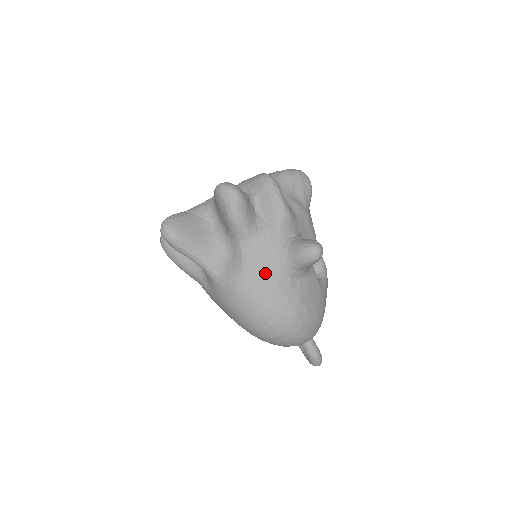
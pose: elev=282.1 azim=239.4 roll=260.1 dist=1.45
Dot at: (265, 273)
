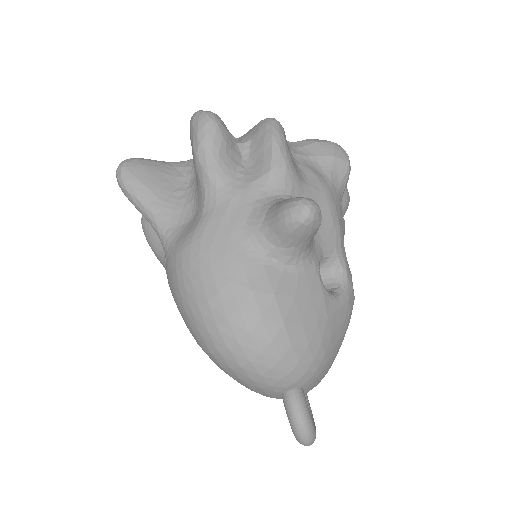
Dot at: (226, 240)
